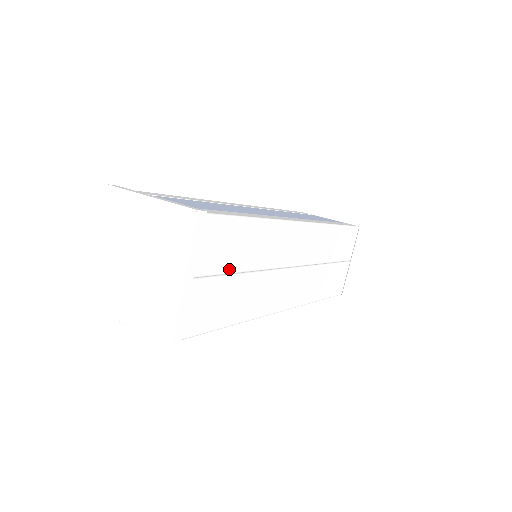
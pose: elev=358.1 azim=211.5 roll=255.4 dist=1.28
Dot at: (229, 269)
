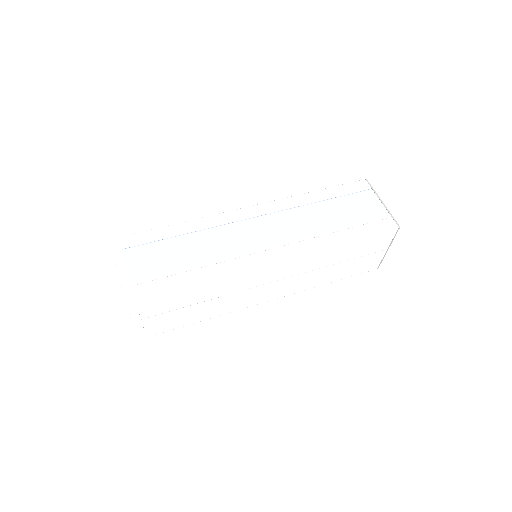
Dot at: (180, 307)
